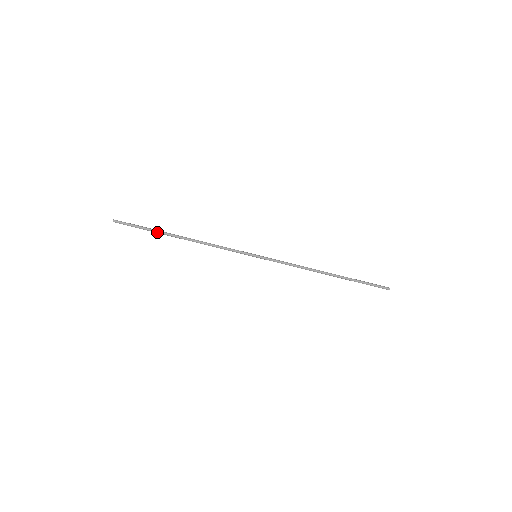
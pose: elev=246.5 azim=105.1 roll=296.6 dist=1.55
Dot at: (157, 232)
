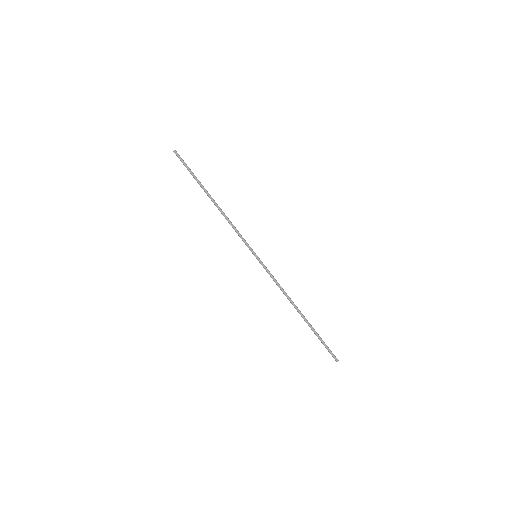
Dot at: (198, 183)
